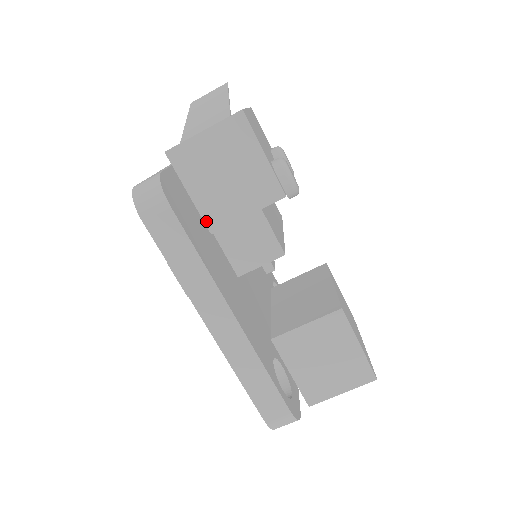
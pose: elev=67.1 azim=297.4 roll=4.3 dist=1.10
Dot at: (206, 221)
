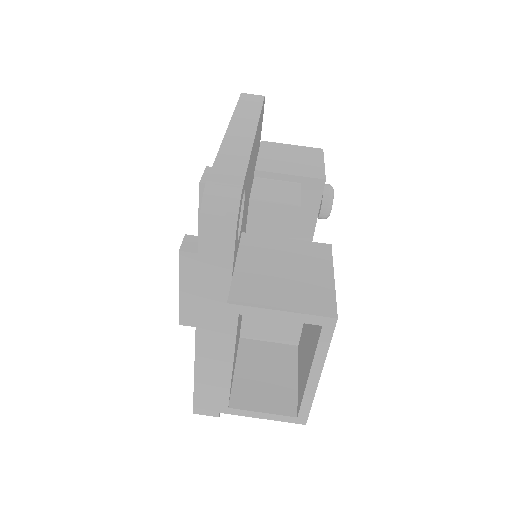
Dot at: (258, 165)
